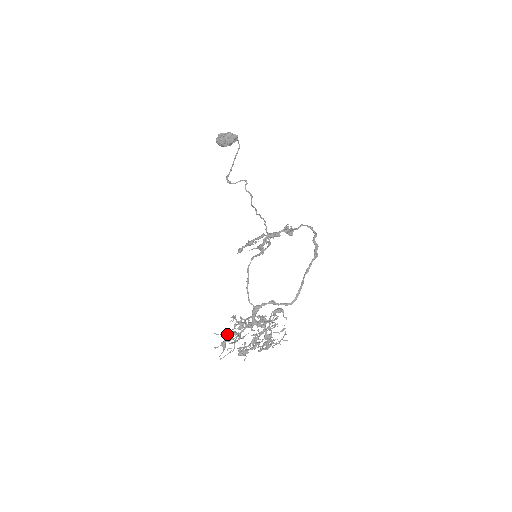
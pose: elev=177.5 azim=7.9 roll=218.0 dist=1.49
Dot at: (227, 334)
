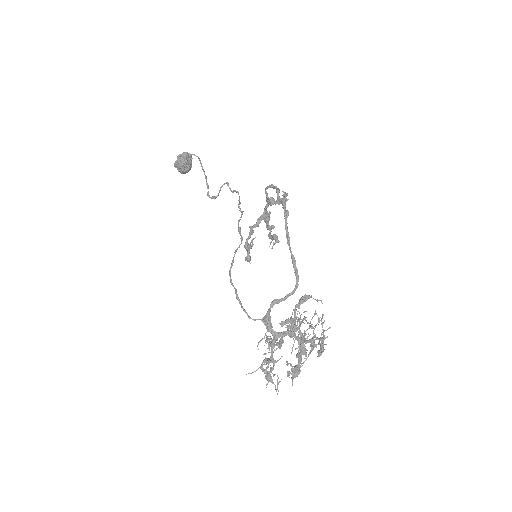
Dot at: (262, 366)
